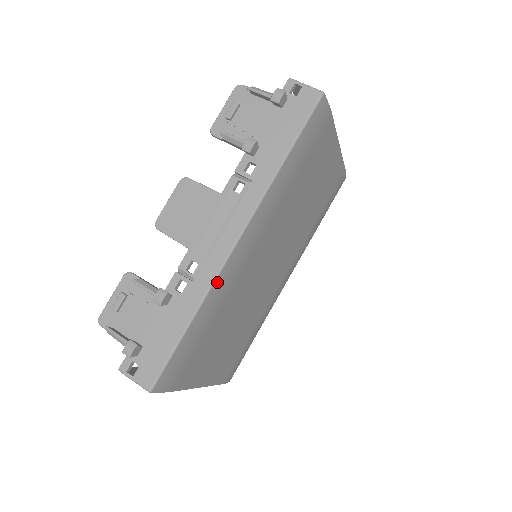
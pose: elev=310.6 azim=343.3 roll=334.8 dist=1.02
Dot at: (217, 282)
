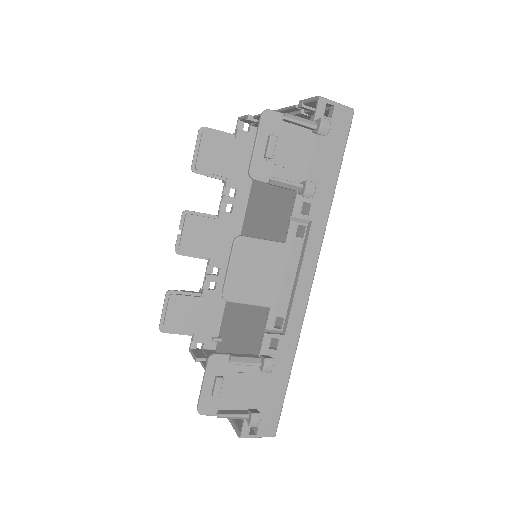
Dot at: (301, 324)
